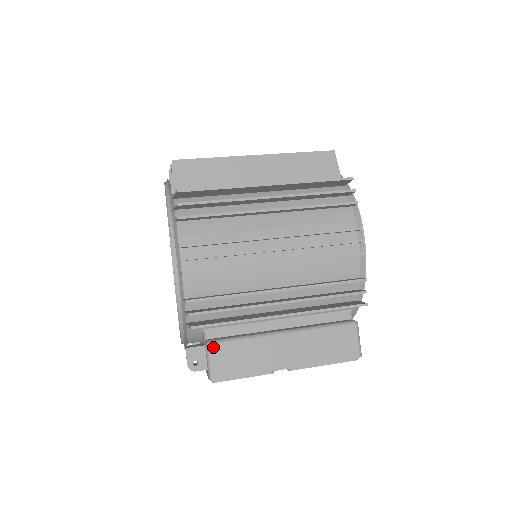
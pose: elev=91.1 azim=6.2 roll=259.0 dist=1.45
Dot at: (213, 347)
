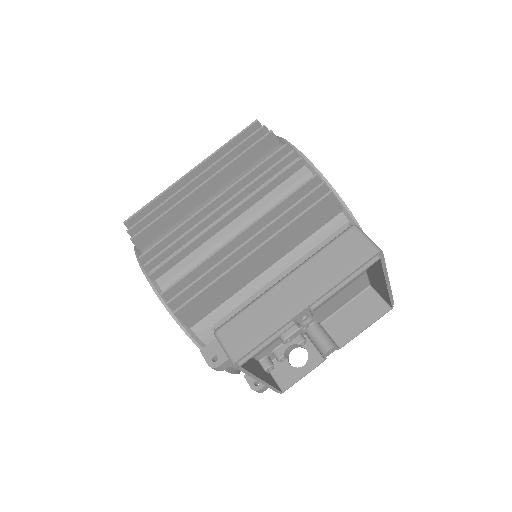
Dot at: (220, 332)
